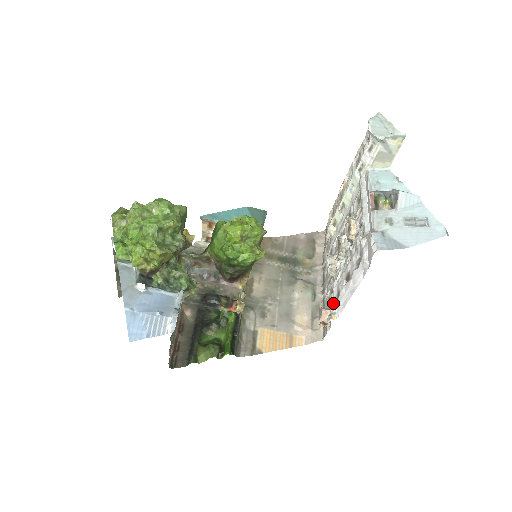
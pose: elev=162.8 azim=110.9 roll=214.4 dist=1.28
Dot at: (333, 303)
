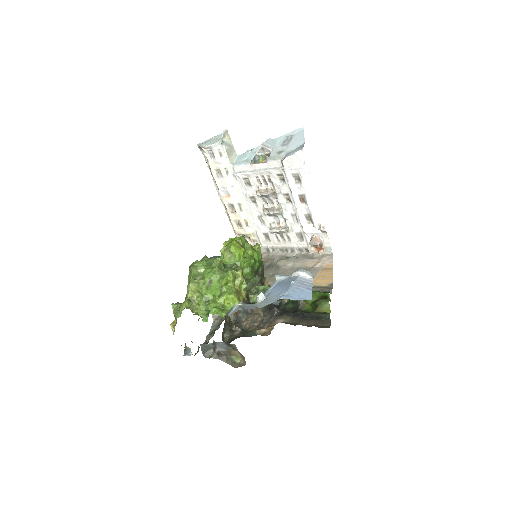
Dot at: (311, 227)
